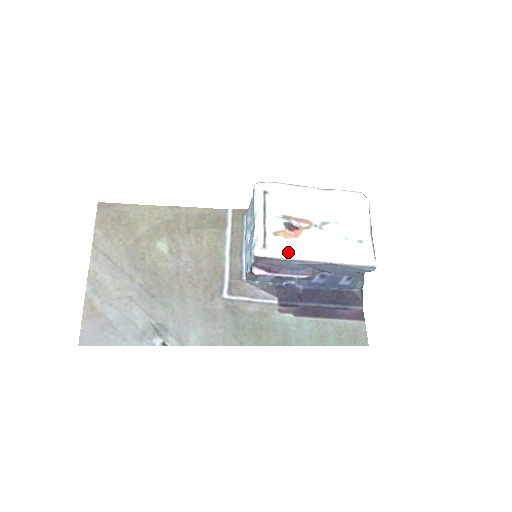
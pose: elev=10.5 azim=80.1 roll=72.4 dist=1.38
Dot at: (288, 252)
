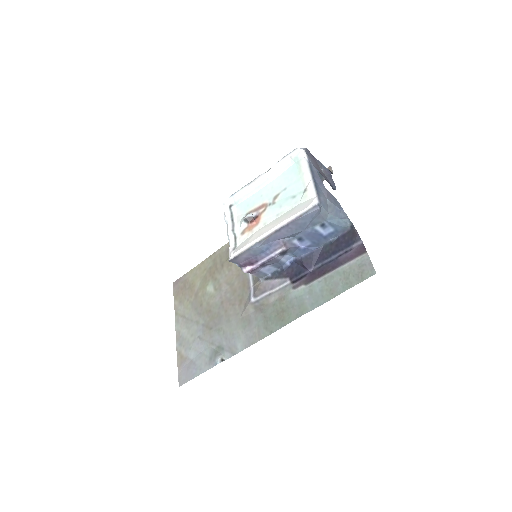
Dot at: (248, 242)
